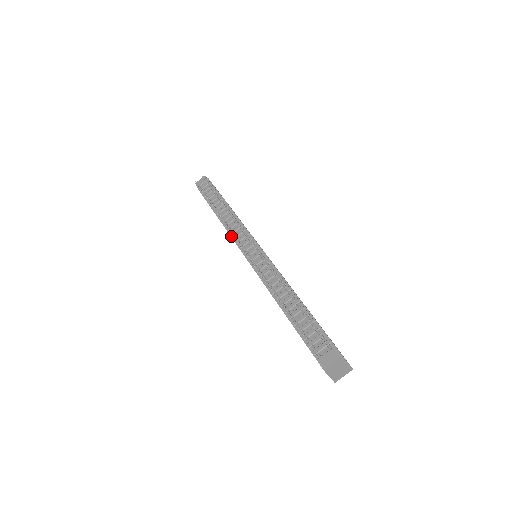
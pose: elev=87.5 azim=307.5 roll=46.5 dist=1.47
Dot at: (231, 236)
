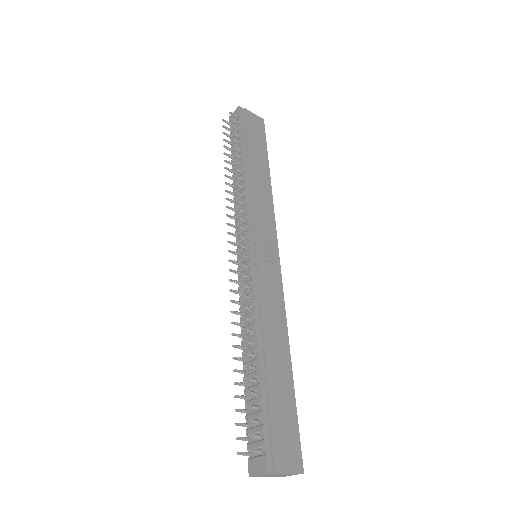
Dot at: occluded
